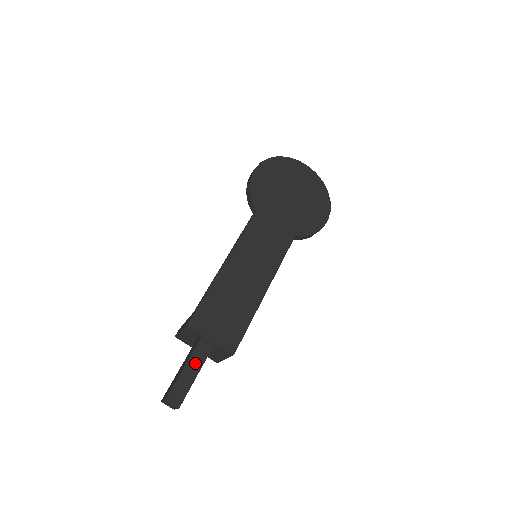
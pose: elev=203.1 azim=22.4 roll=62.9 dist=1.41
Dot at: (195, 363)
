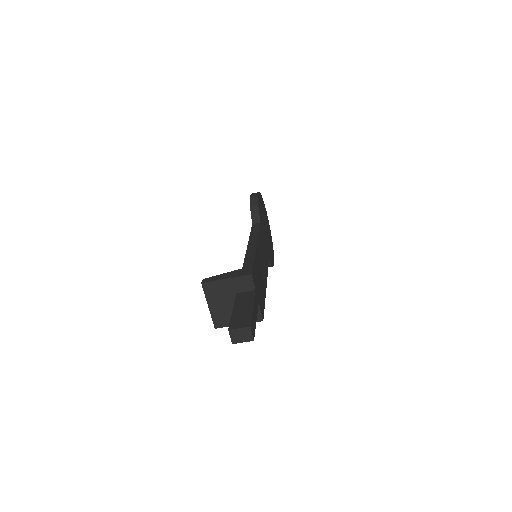
Dot at: (255, 309)
